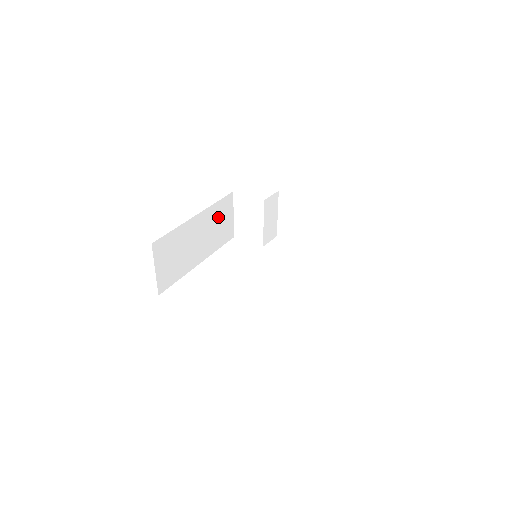
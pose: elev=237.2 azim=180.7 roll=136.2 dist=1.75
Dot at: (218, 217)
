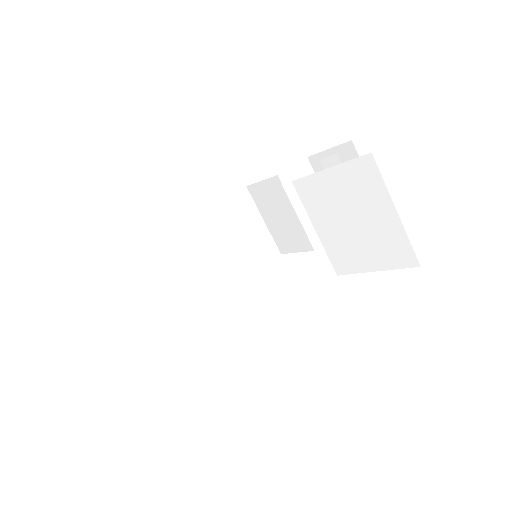
Dot at: (229, 228)
